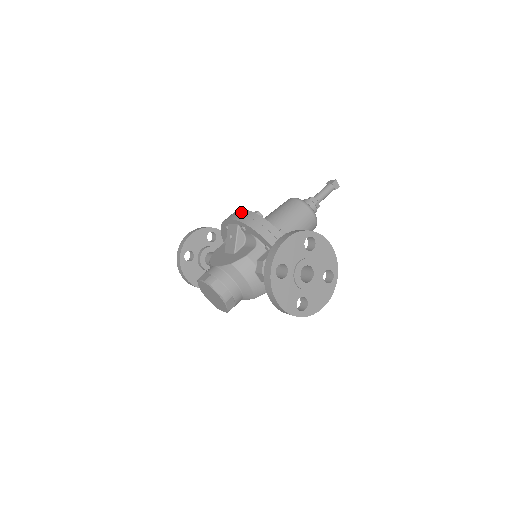
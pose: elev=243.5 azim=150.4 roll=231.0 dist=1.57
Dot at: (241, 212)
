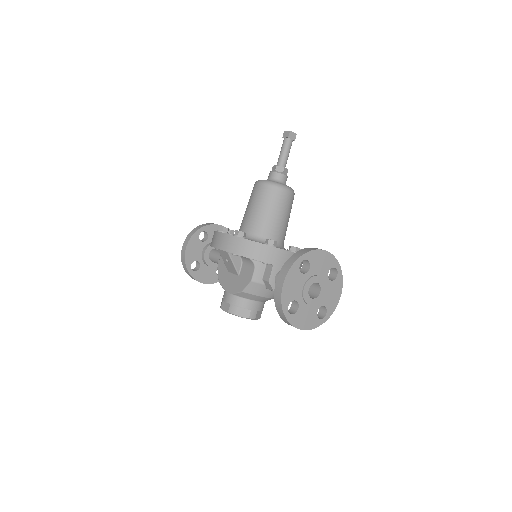
Dot at: (223, 238)
